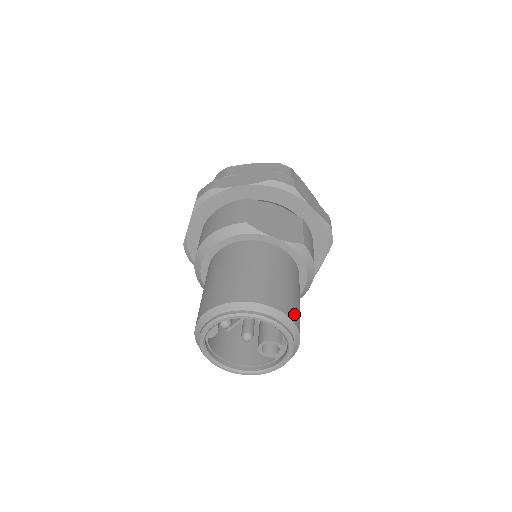
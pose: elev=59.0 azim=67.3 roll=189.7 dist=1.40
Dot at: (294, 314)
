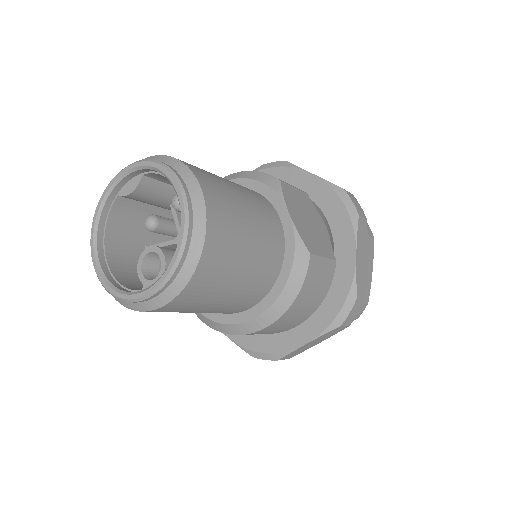
Dot at: (216, 247)
